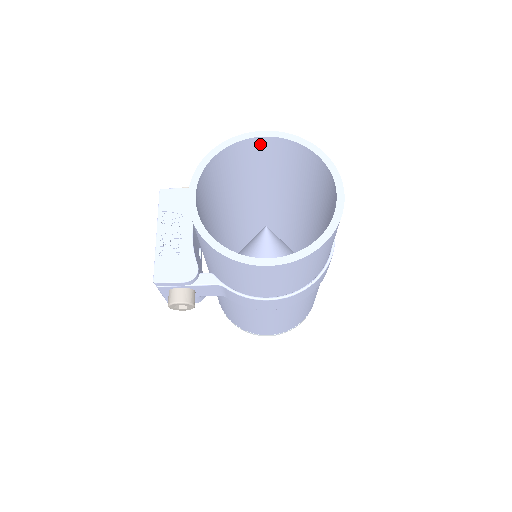
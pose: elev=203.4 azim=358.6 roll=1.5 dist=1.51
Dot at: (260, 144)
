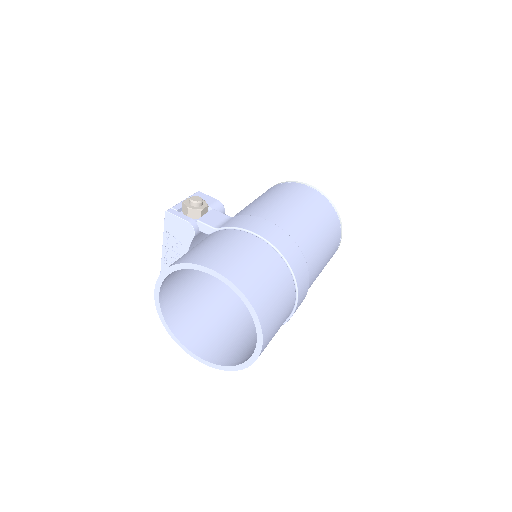
Dot at: occluded
